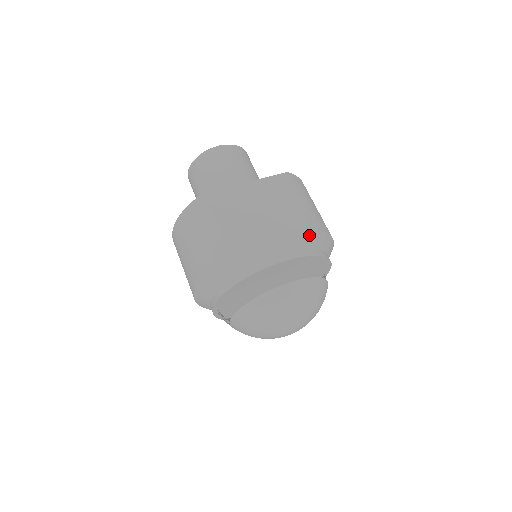
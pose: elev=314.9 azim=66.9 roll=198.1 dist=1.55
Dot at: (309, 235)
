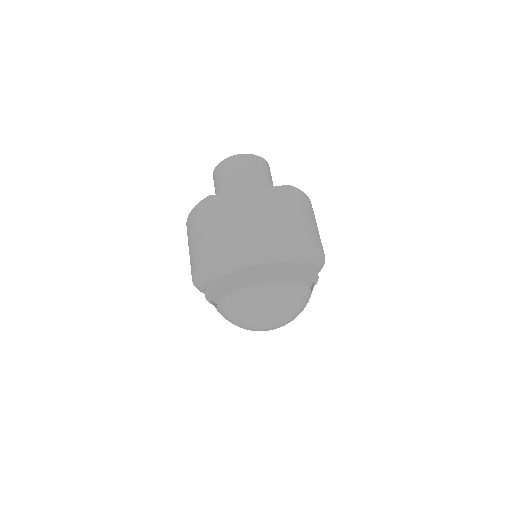
Dot at: (291, 244)
